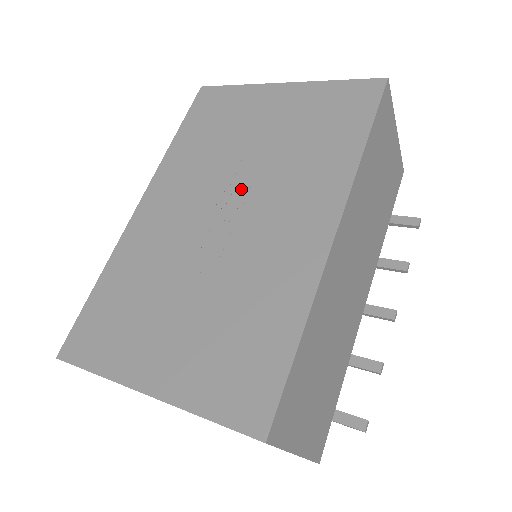
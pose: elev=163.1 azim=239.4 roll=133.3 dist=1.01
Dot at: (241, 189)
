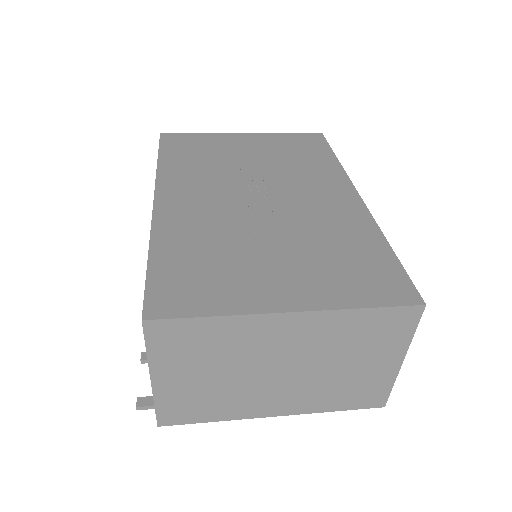
Dot at: (261, 183)
